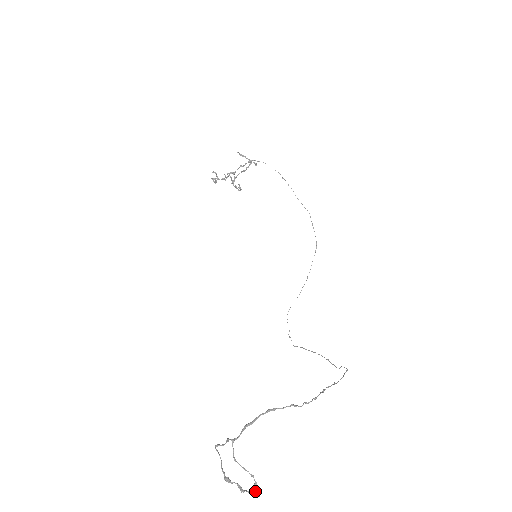
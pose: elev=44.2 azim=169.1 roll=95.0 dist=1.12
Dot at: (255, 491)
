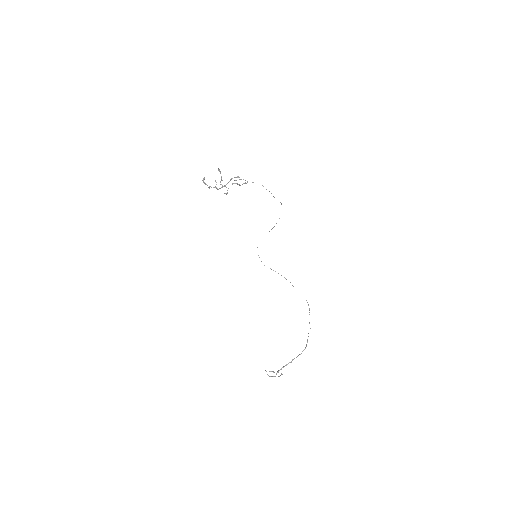
Dot at: (278, 371)
